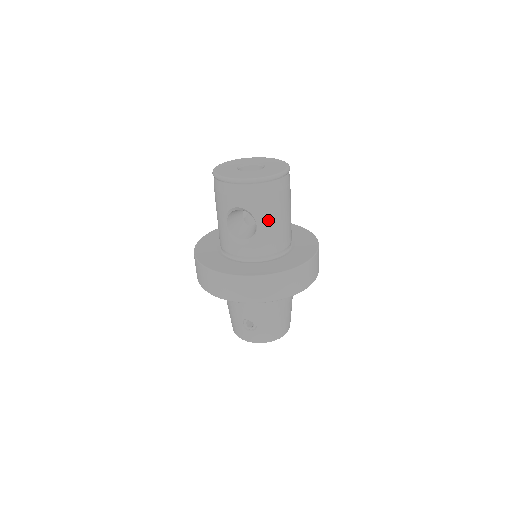
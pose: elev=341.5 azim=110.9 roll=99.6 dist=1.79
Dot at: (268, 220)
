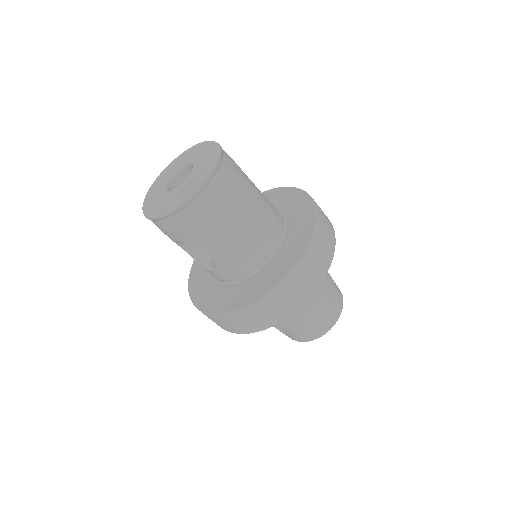
Dot at: (215, 244)
